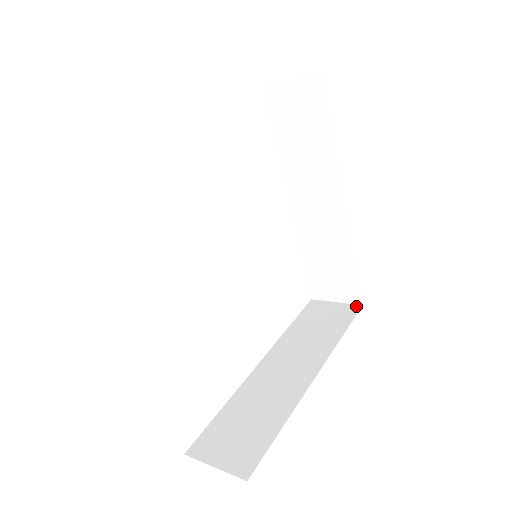
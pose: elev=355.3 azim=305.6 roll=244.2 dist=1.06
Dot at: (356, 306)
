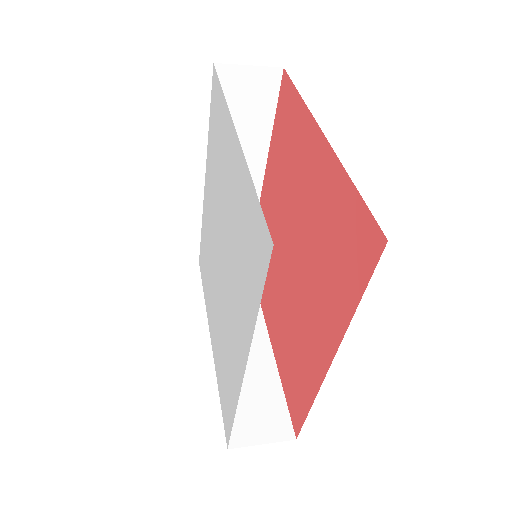
Dot at: occluded
